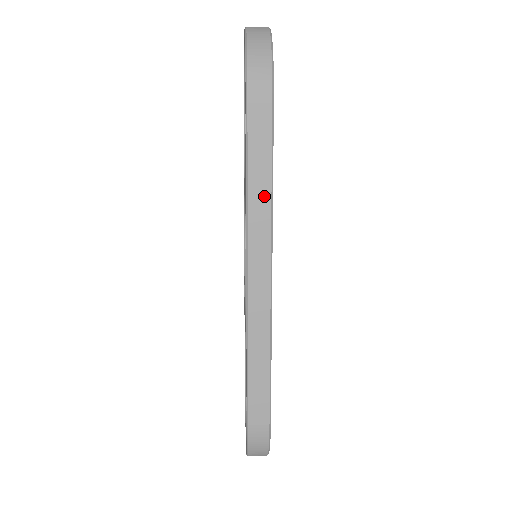
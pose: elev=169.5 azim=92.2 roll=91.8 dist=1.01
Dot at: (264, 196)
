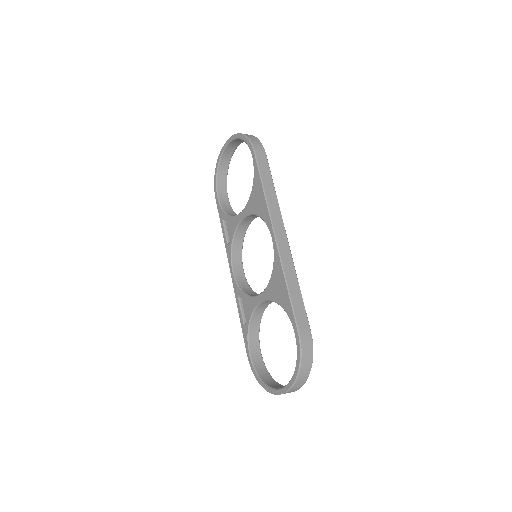
Dot at: (273, 196)
